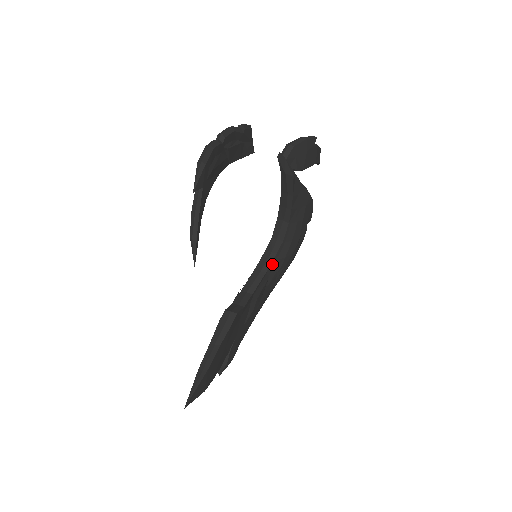
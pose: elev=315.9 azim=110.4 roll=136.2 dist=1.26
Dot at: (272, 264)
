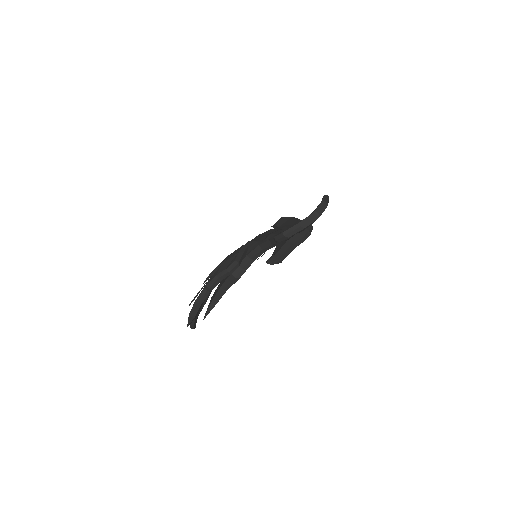
Dot at: (272, 247)
